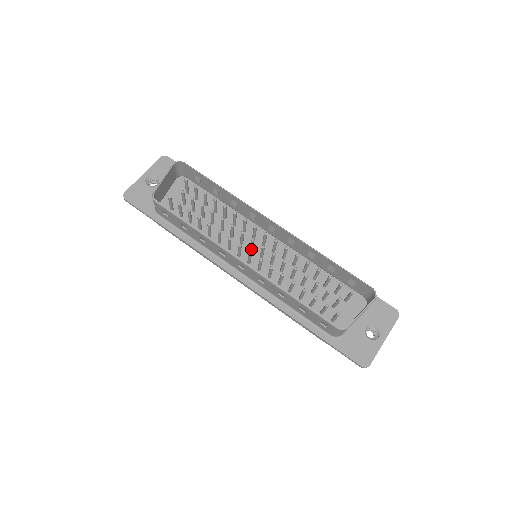
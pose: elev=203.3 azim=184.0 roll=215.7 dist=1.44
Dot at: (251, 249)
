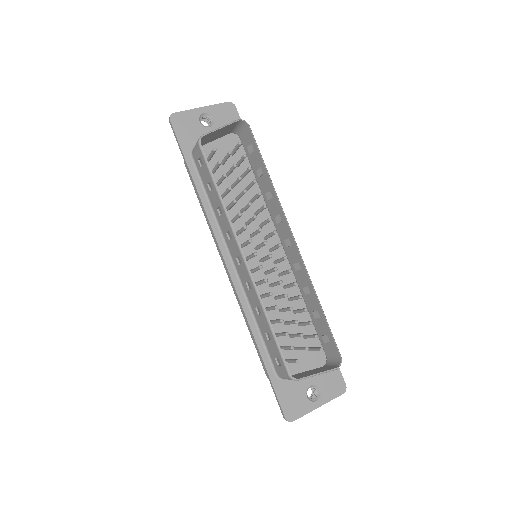
Dot at: (257, 248)
